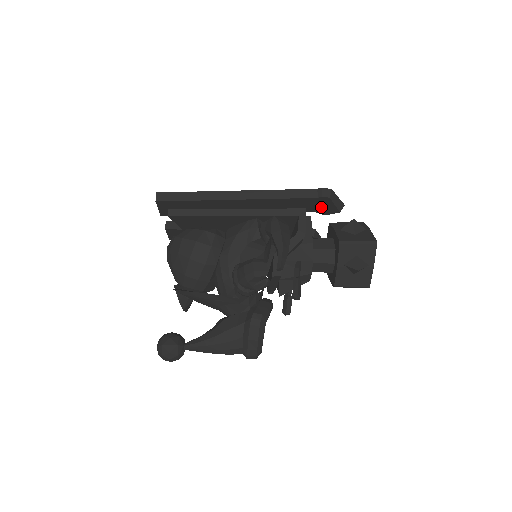
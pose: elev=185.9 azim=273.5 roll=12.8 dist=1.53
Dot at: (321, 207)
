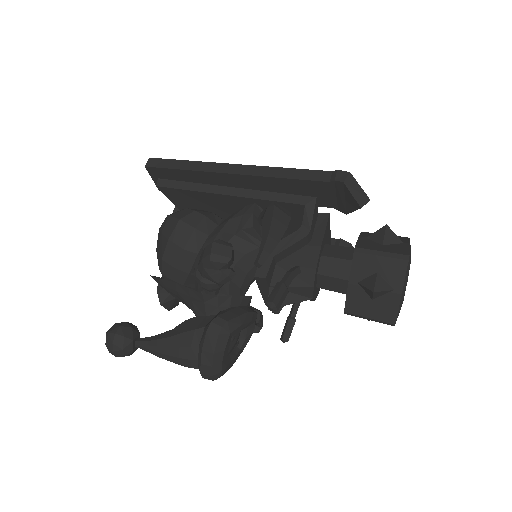
Dot at: (339, 200)
